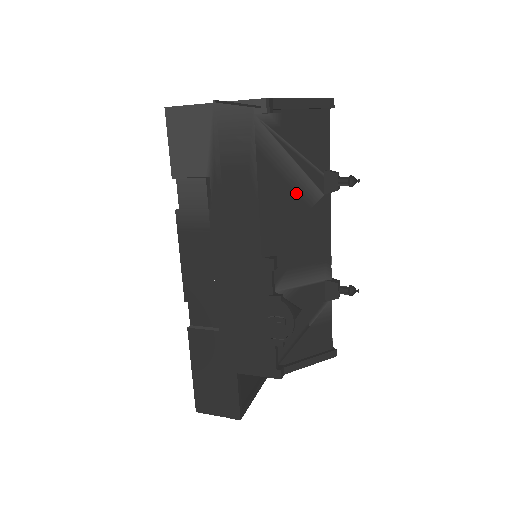
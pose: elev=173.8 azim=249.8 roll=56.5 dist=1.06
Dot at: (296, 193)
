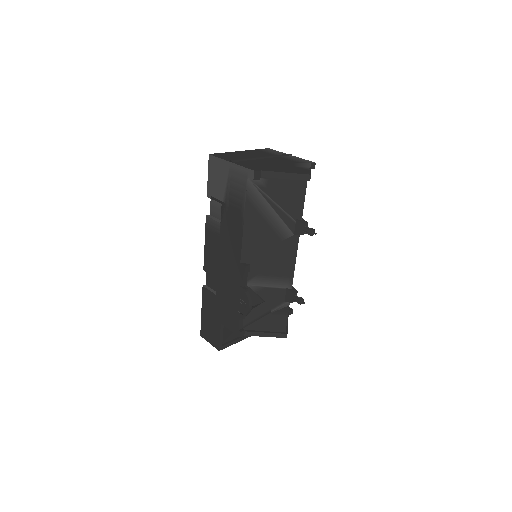
Dot at: (272, 229)
